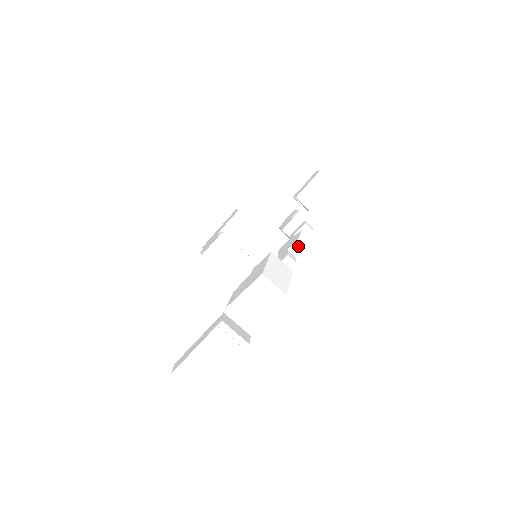
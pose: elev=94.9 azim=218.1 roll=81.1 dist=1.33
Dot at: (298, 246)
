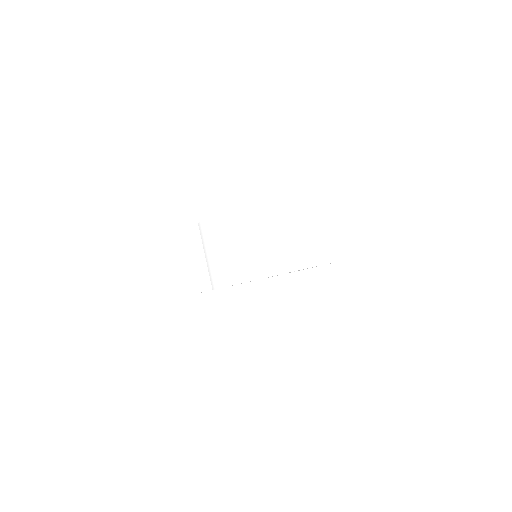
Dot at: occluded
